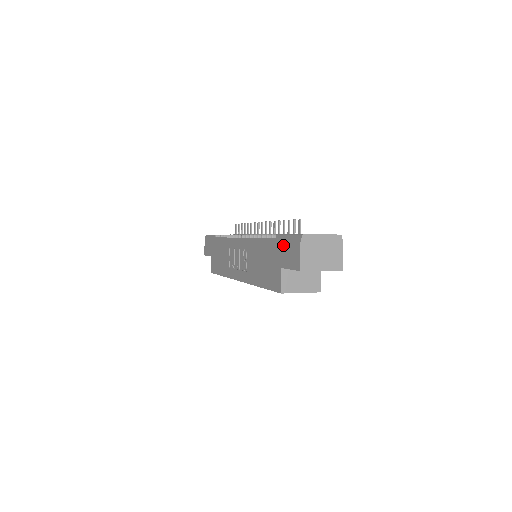
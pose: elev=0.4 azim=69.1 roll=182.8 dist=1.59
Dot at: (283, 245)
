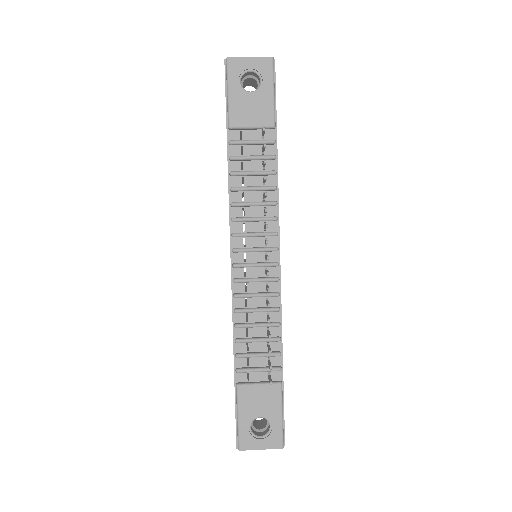
Dot at: (235, 406)
